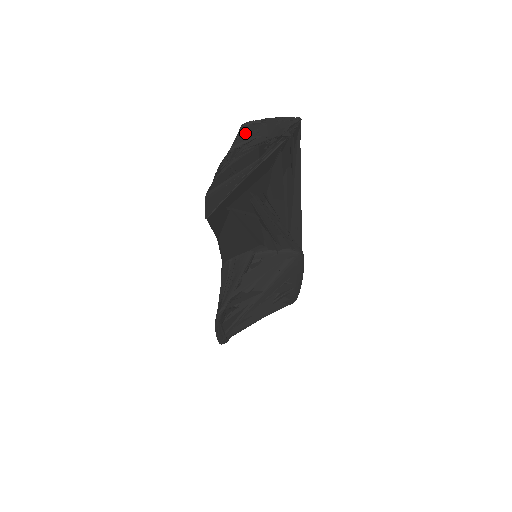
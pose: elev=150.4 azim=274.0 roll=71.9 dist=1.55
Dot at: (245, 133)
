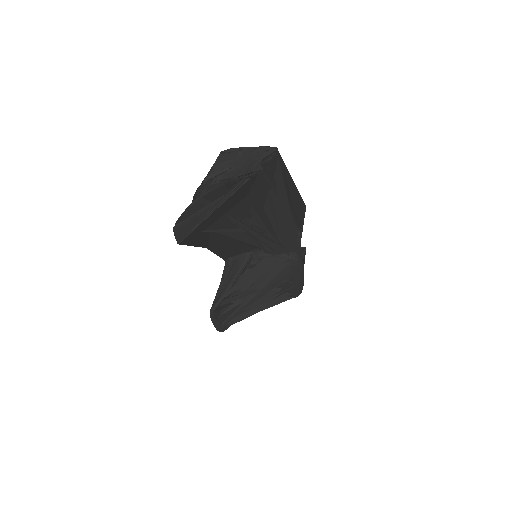
Dot at: (222, 162)
